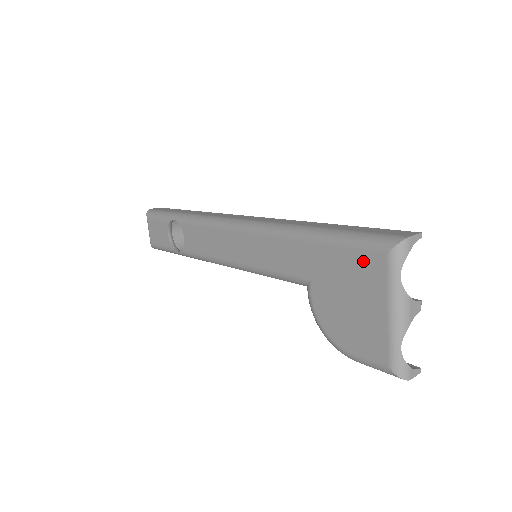
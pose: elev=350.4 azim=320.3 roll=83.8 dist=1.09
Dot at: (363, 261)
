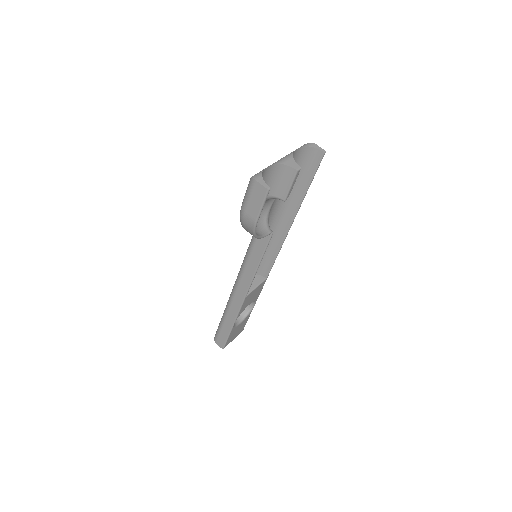
Dot at: occluded
